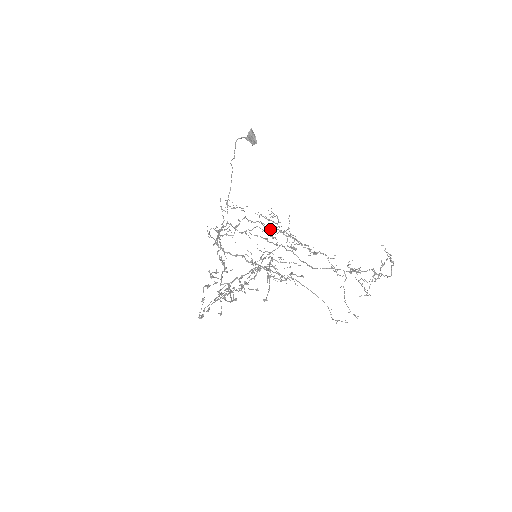
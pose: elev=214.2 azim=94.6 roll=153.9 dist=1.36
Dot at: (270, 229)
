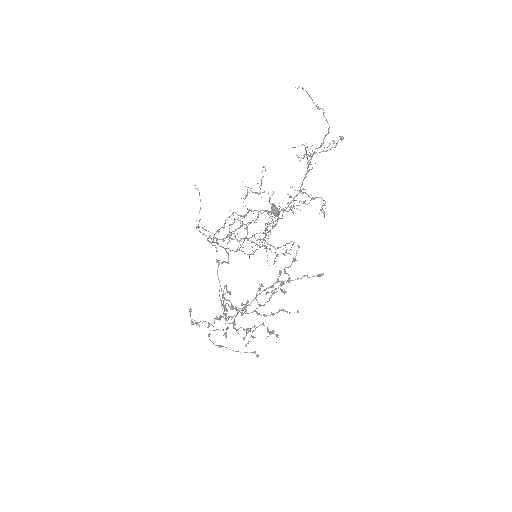
Dot at: occluded
